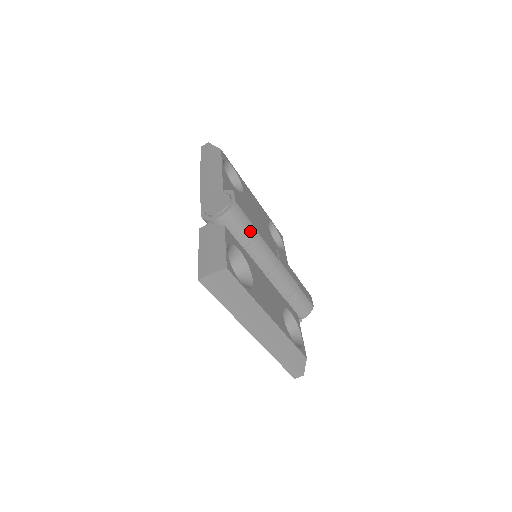
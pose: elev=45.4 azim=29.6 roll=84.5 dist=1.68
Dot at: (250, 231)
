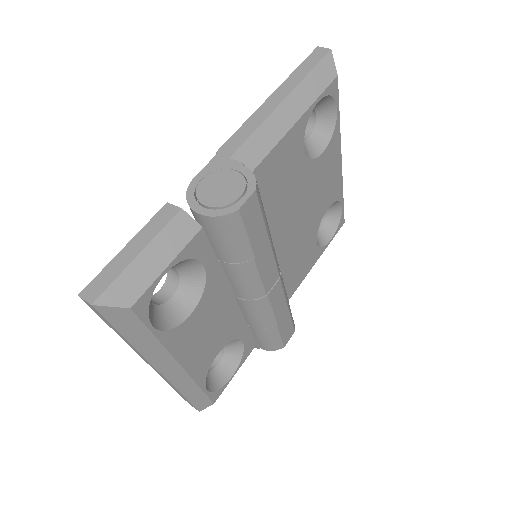
Dot at: (240, 252)
